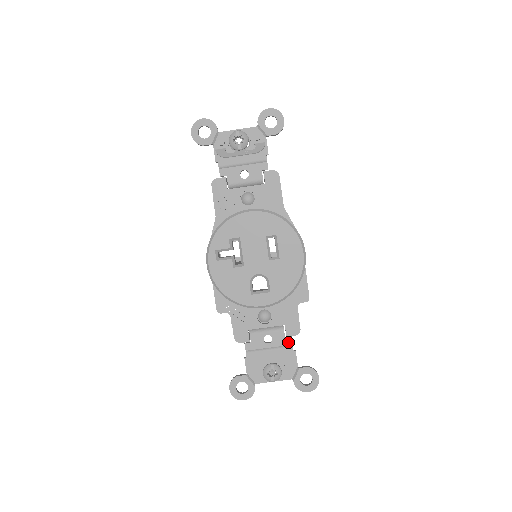
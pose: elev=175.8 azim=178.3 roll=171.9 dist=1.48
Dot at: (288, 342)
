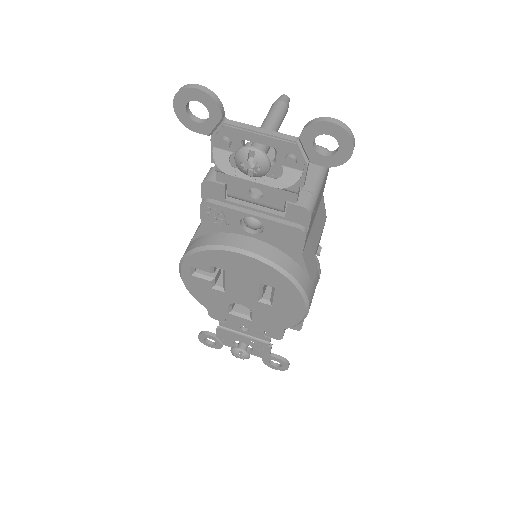
Dot at: (266, 339)
